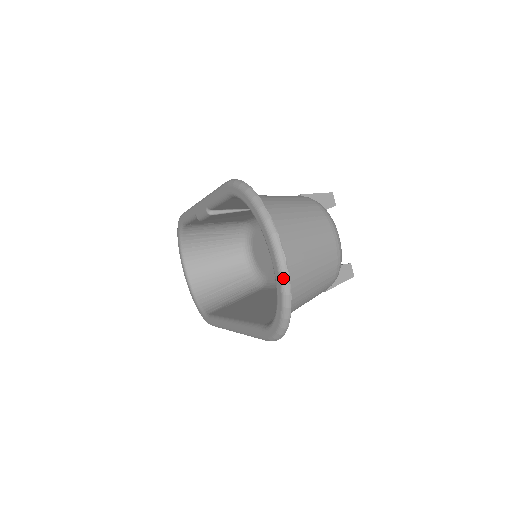
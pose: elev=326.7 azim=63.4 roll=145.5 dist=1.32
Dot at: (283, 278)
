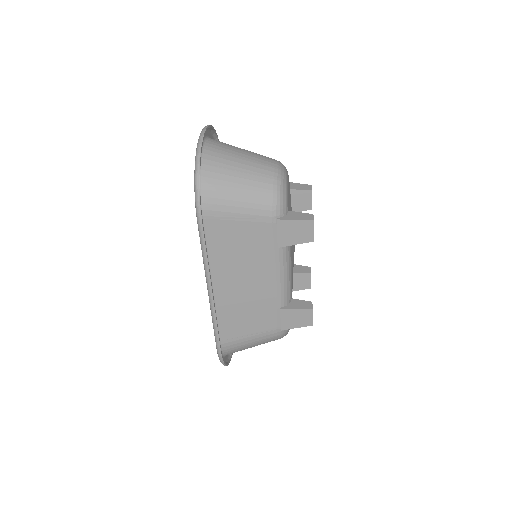
Dot at: (200, 137)
